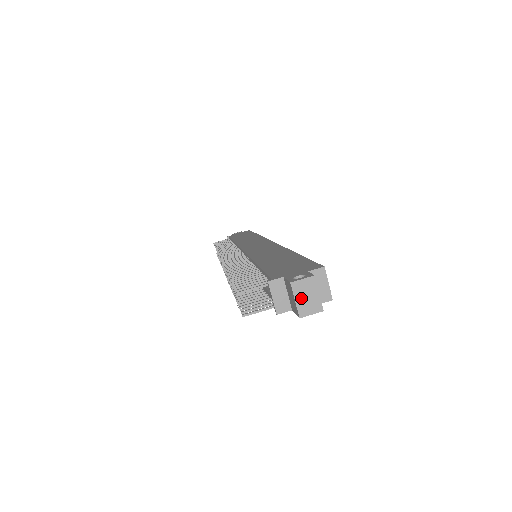
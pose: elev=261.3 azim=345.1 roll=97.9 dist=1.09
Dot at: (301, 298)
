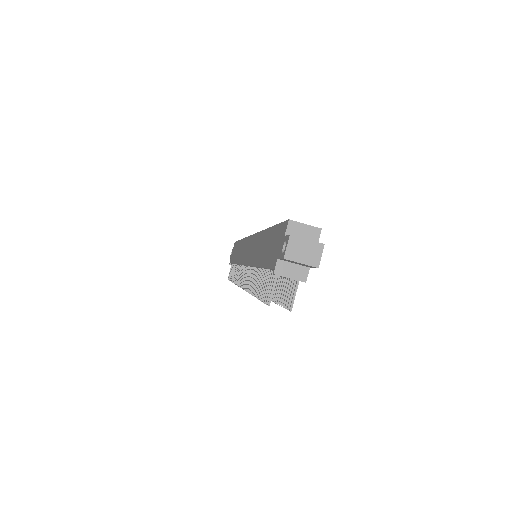
Dot at: (302, 257)
